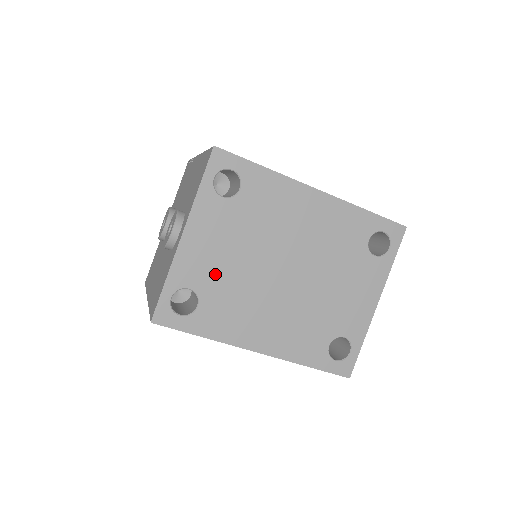
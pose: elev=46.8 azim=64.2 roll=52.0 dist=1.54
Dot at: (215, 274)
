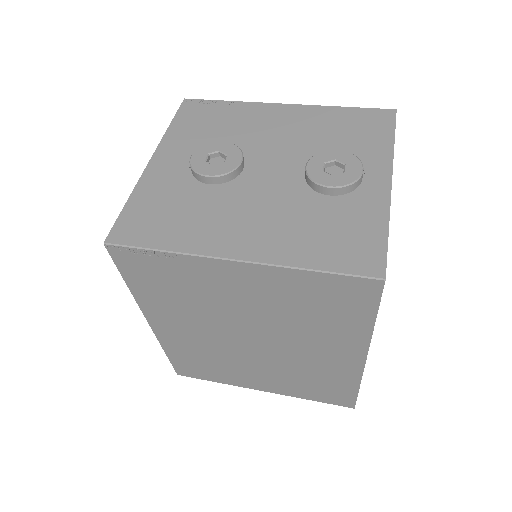
Dot at: occluded
